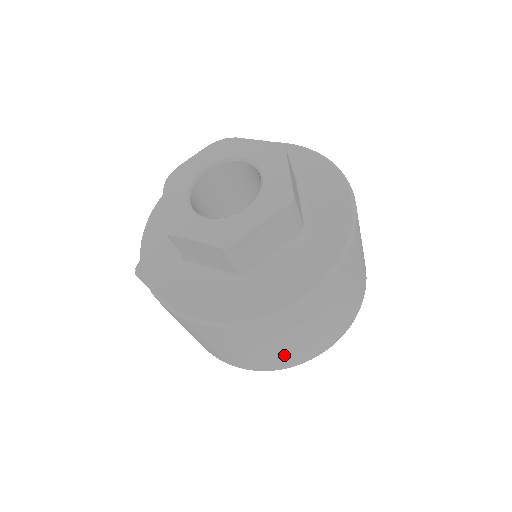
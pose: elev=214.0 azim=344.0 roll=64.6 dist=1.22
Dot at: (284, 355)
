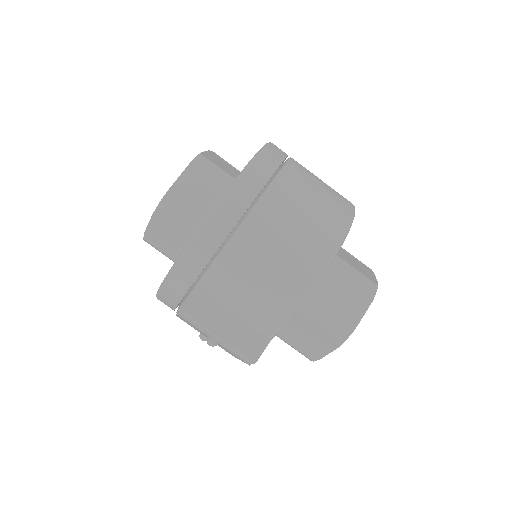
Dot at: (324, 200)
